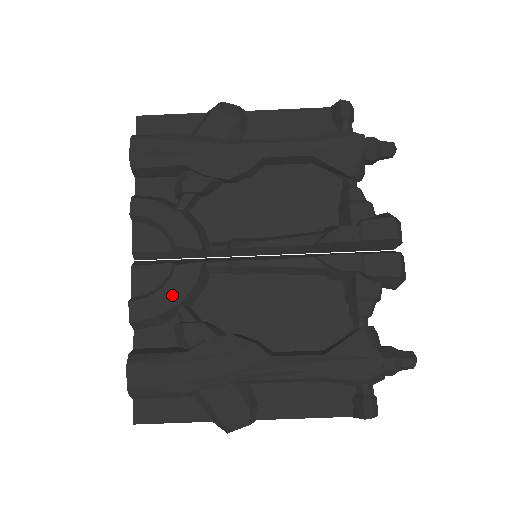
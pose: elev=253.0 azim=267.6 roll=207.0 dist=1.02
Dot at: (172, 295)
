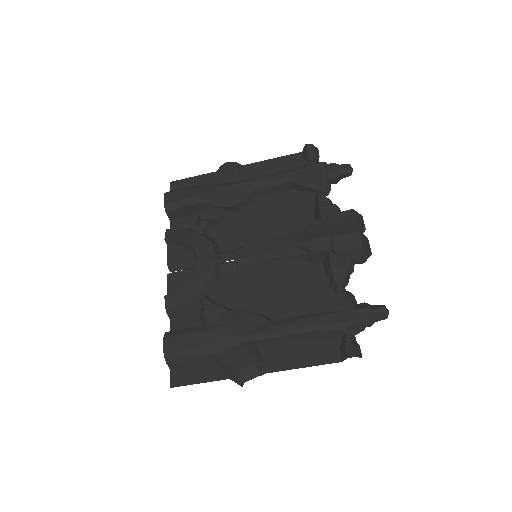
Dot at: (195, 287)
